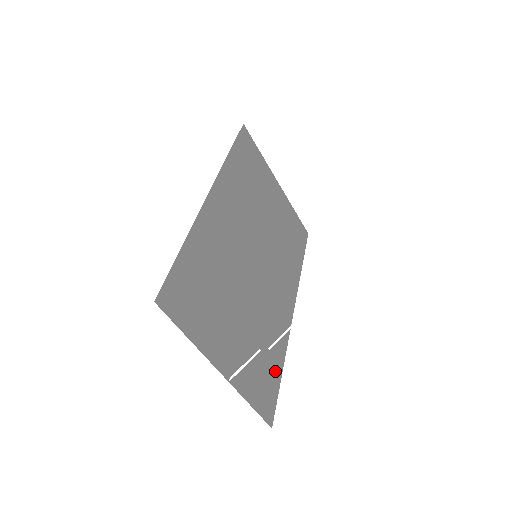
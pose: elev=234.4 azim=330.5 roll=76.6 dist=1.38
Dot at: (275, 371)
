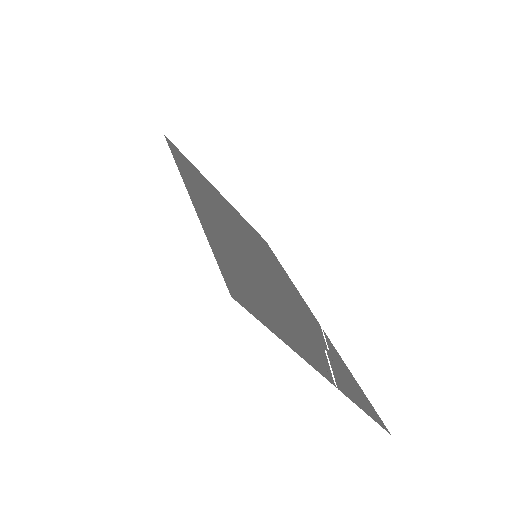
Dot at: (347, 372)
